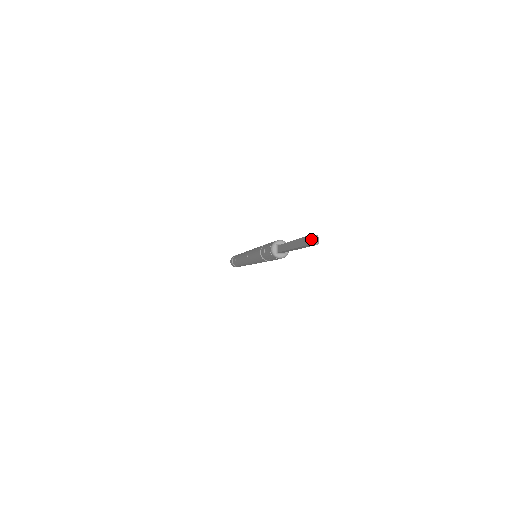
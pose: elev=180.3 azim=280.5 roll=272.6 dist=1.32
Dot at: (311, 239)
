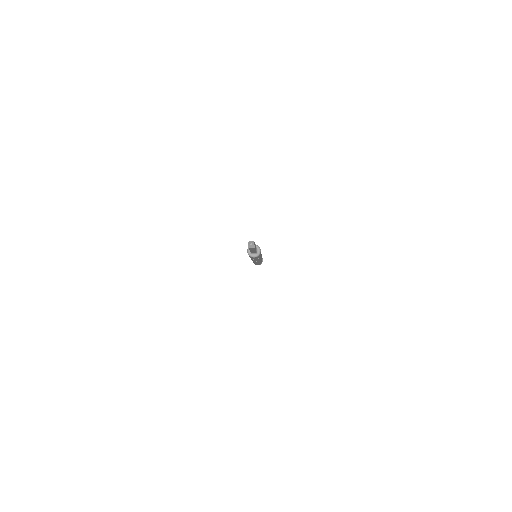
Dot at: (249, 244)
